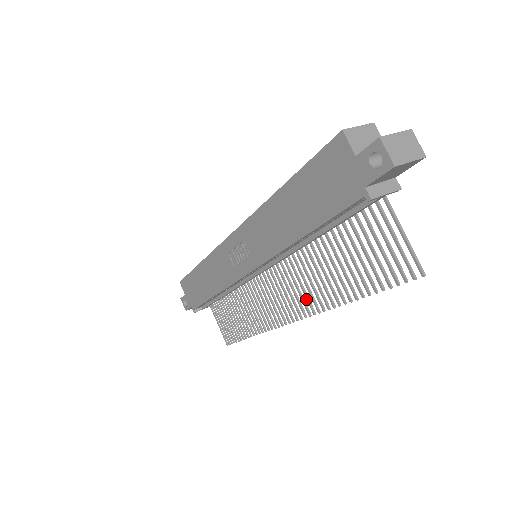
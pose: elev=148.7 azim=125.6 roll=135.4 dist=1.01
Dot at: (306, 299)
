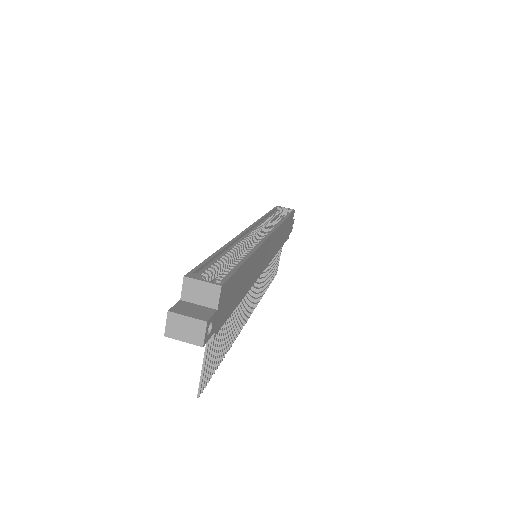
Dot at: occluded
